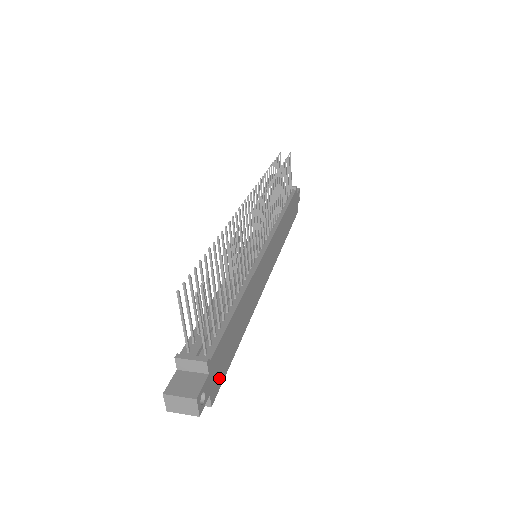
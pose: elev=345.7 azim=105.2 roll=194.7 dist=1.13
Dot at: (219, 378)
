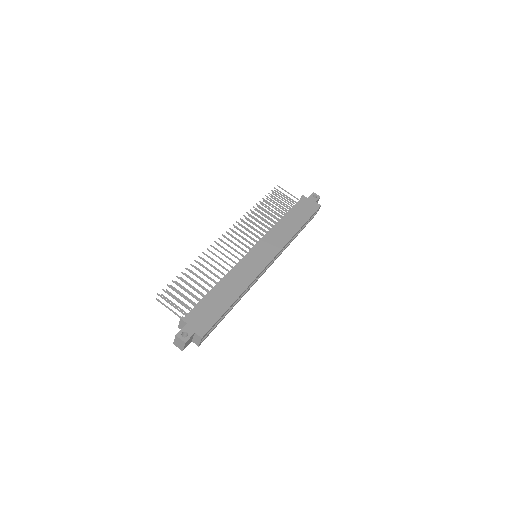
Dot at: (206, 324)
